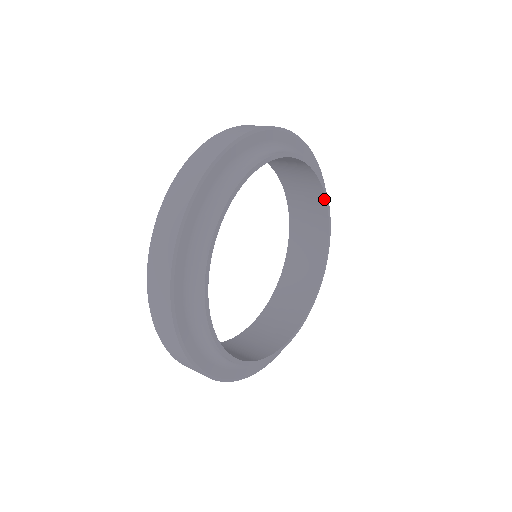
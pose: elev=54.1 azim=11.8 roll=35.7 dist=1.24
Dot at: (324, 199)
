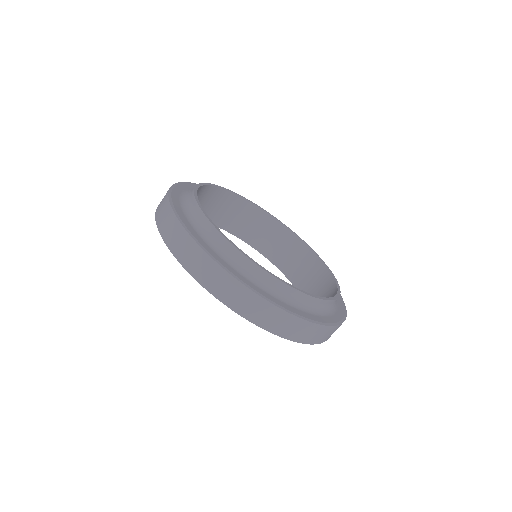
Dot at: (269, 215)
